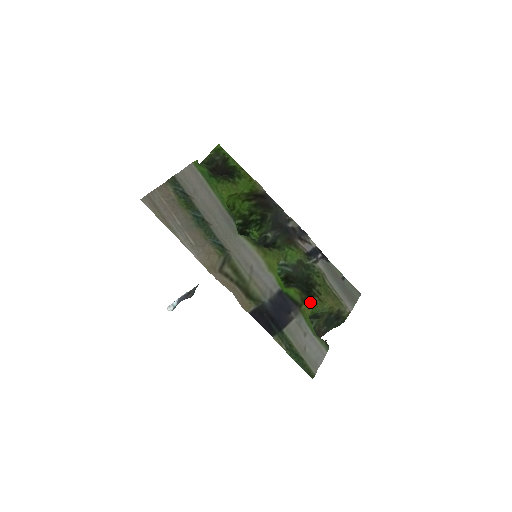
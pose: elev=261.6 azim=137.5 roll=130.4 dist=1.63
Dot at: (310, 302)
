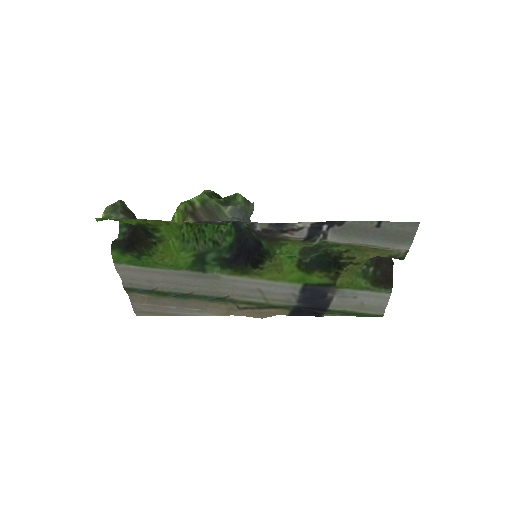
Dot at: (344, 274)
